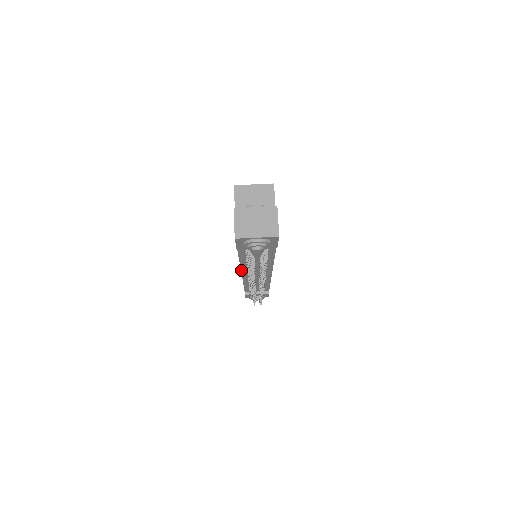
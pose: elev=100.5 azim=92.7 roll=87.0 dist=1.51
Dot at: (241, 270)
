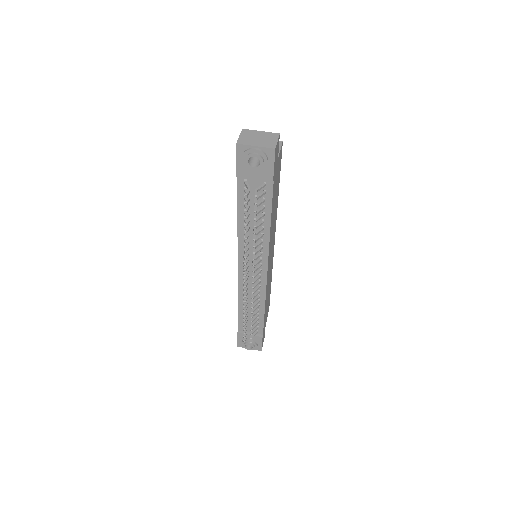
Dot at: (238, 252)
